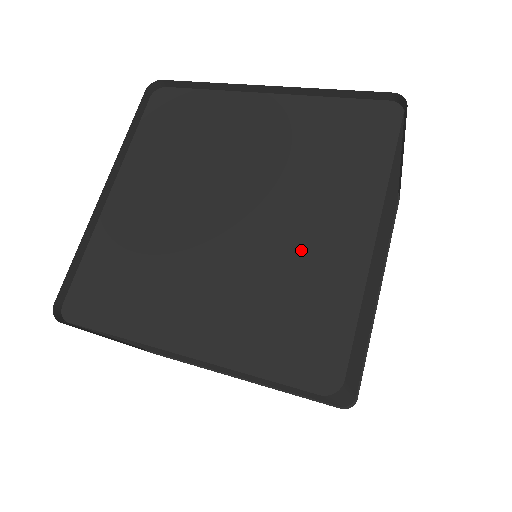
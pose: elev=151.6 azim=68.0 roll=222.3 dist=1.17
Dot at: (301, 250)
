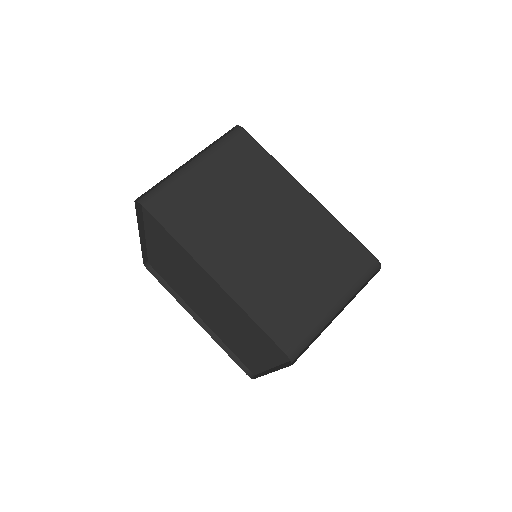
Dot at: (241, 340)
